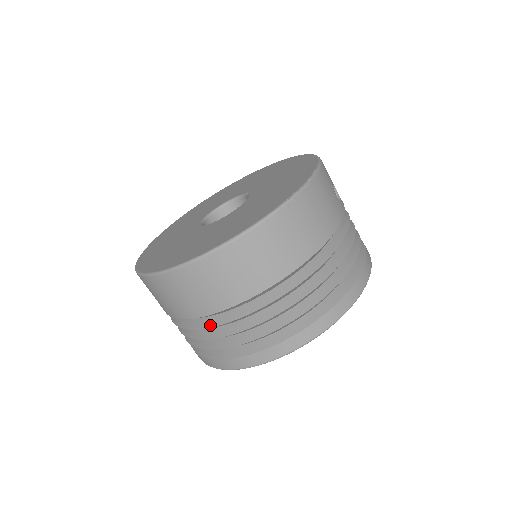
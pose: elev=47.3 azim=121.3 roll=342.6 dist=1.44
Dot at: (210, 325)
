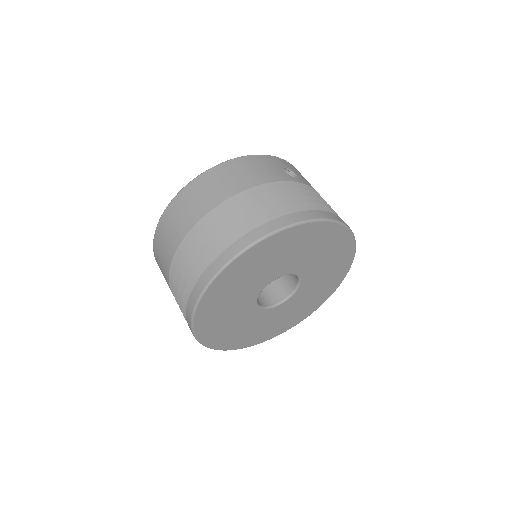
Dot at: (175, 275)
